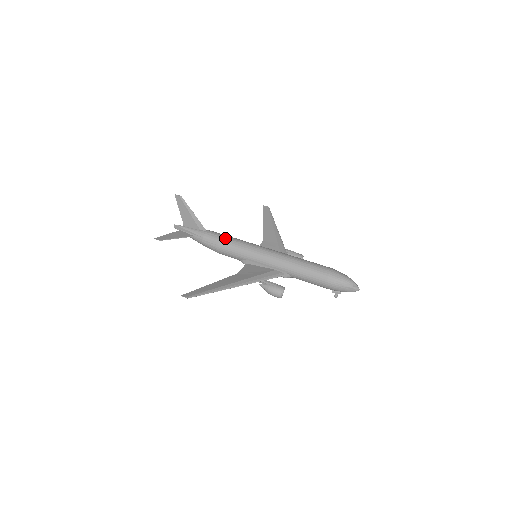
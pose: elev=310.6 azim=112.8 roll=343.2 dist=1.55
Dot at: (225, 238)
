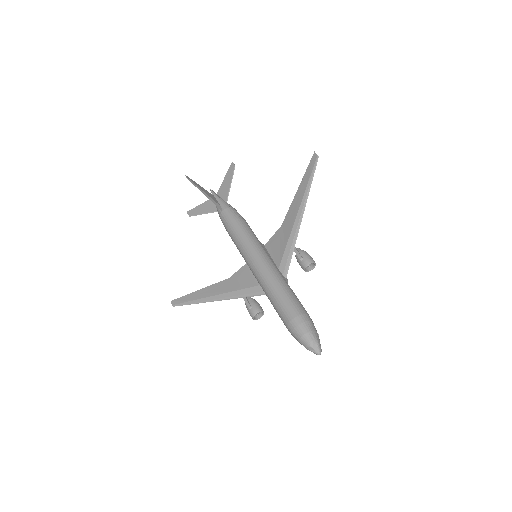
Dot at: (230, 229)
